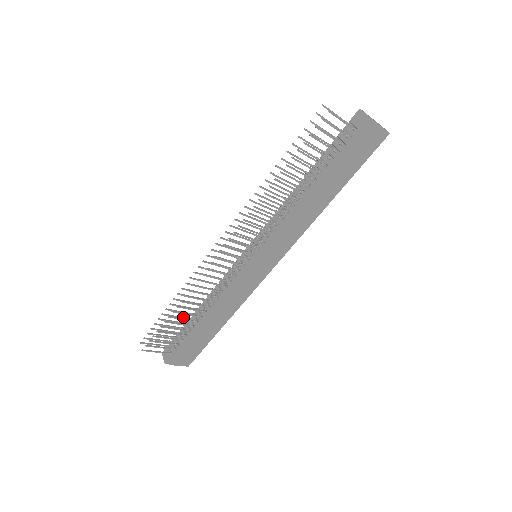
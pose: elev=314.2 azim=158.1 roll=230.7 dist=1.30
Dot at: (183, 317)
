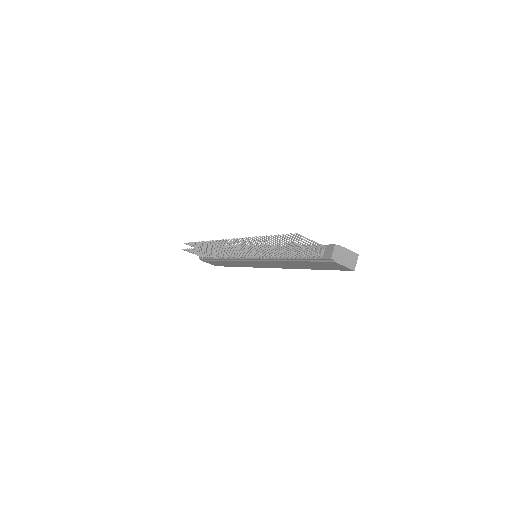
Dot at: occluded
